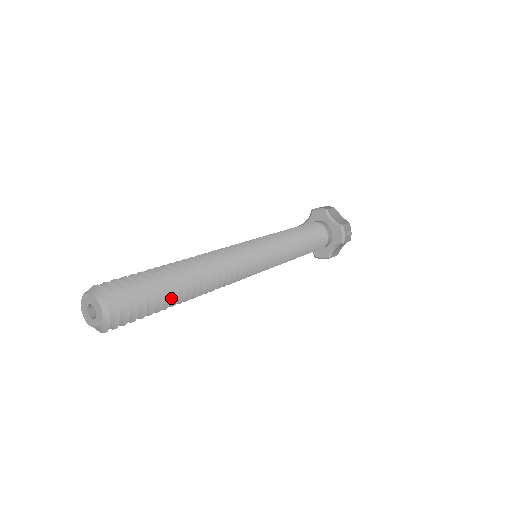
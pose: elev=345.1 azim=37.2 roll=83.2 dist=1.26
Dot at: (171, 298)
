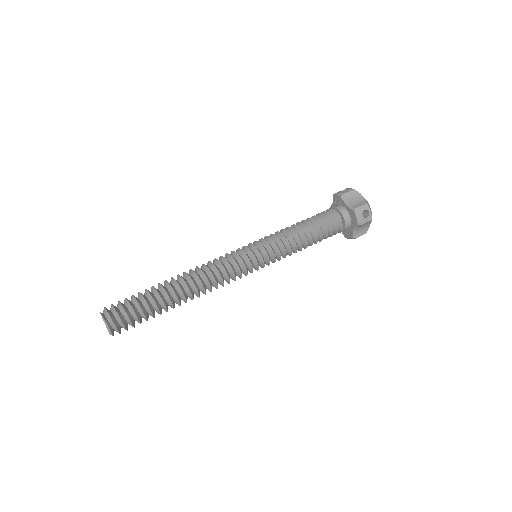
Dot at: occluded
